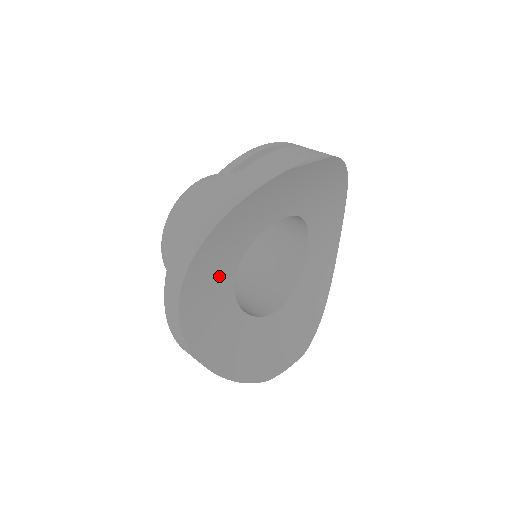
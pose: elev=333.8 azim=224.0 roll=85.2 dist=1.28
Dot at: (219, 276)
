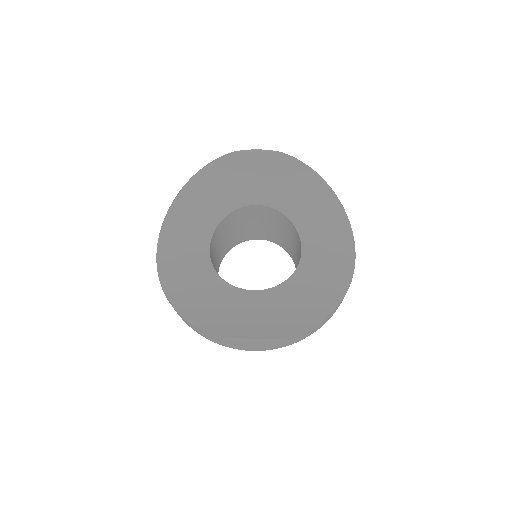
Dot at: (195, 234)
